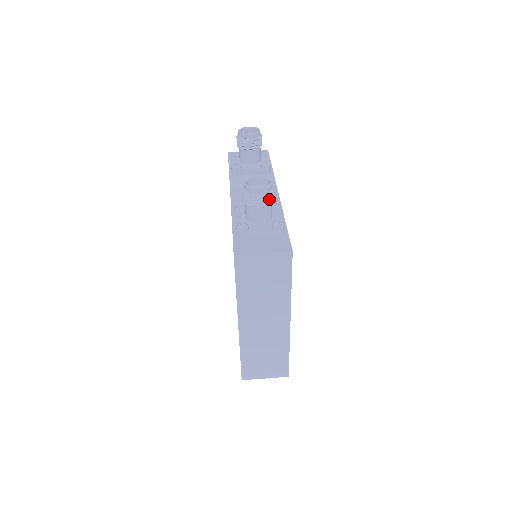
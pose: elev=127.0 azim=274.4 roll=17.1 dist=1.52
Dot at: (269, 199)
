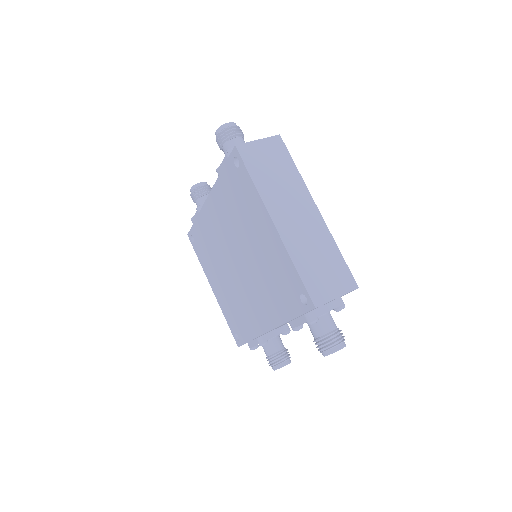
Dot at: (240, 131)
